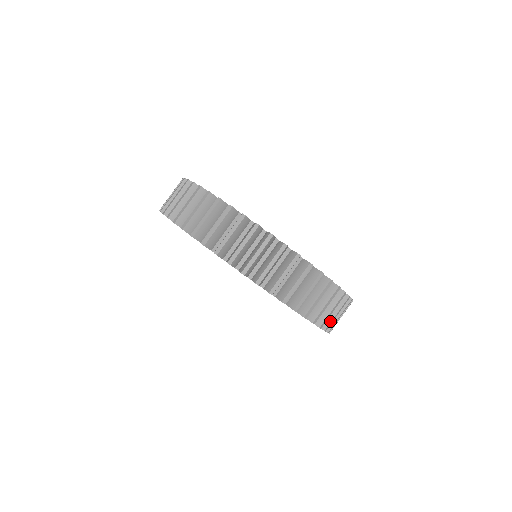
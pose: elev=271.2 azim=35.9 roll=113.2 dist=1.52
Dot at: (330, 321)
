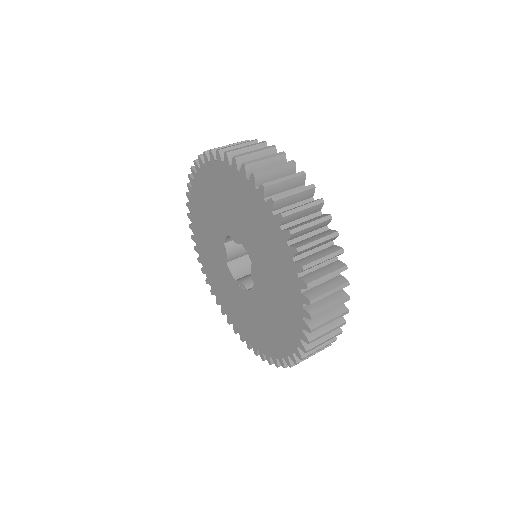
Dot at: (306, 358)
